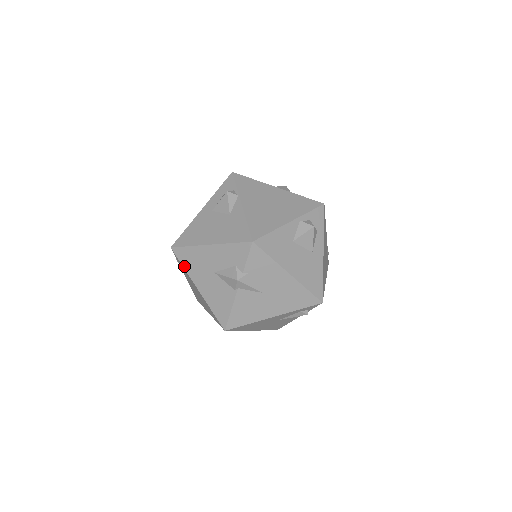
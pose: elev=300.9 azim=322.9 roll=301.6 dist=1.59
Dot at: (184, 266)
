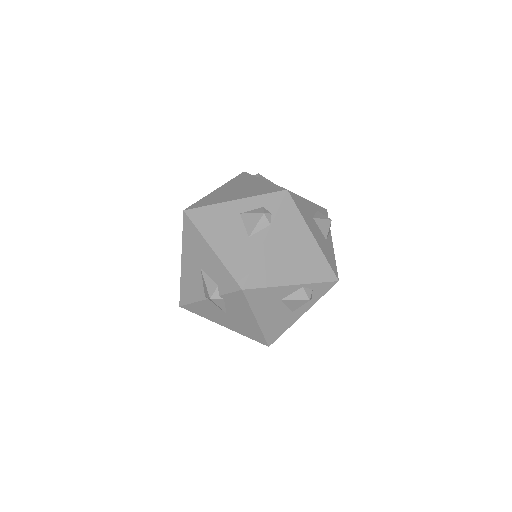
Dot at: (183, 235)
